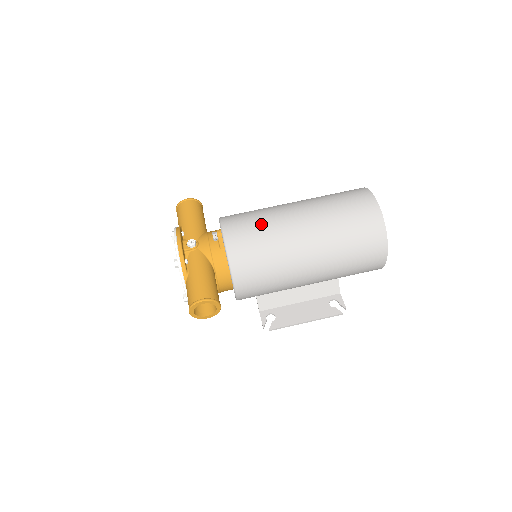
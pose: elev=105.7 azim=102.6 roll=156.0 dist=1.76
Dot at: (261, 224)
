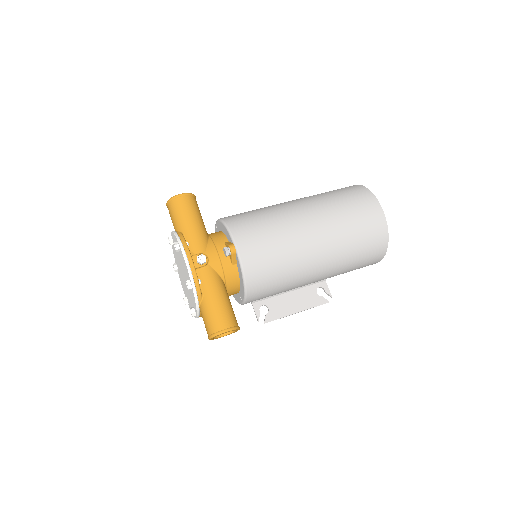
Dot at: (276, 239)
